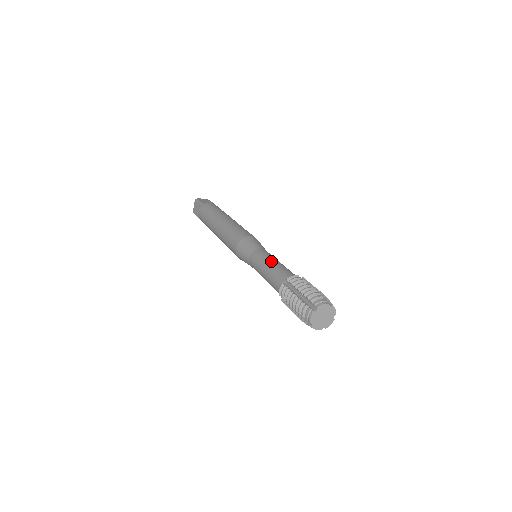
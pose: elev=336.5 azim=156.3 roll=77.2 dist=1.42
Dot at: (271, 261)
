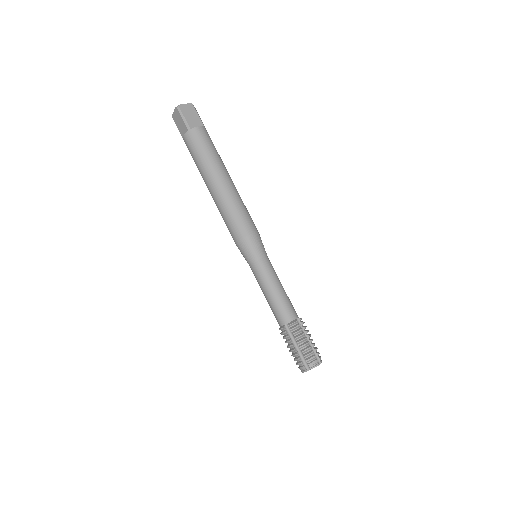
Dot at: (274, 288)
